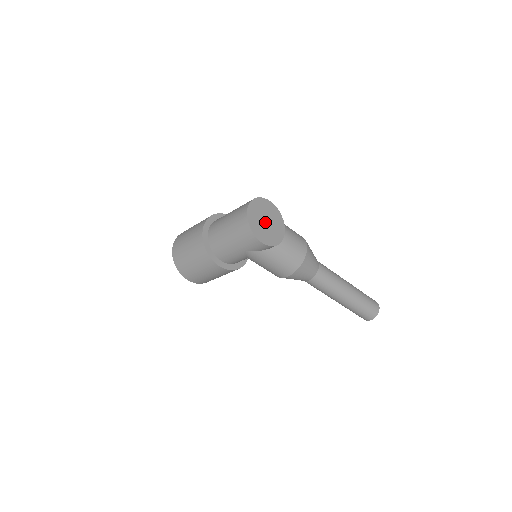
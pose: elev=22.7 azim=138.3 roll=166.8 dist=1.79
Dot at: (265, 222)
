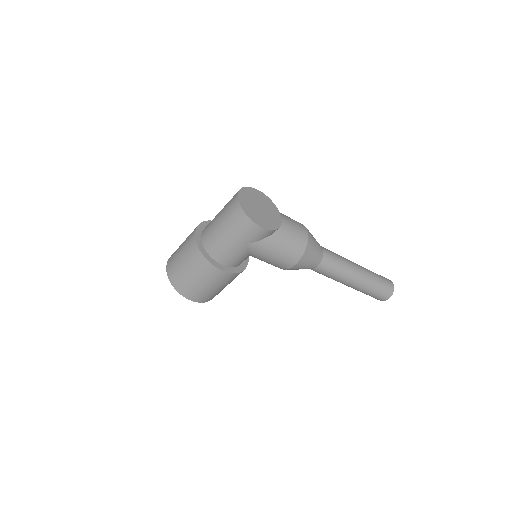
Dot at: (259, 209)
